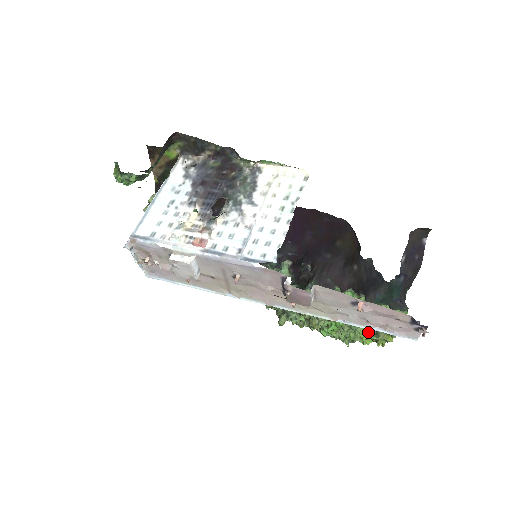
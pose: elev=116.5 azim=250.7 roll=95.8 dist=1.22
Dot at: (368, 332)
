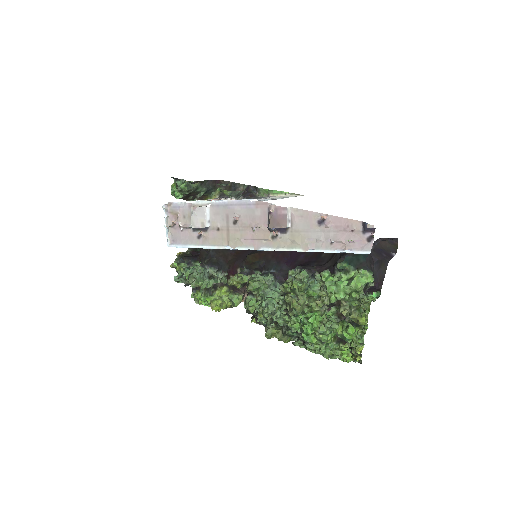
Dot at: (345, 328)
